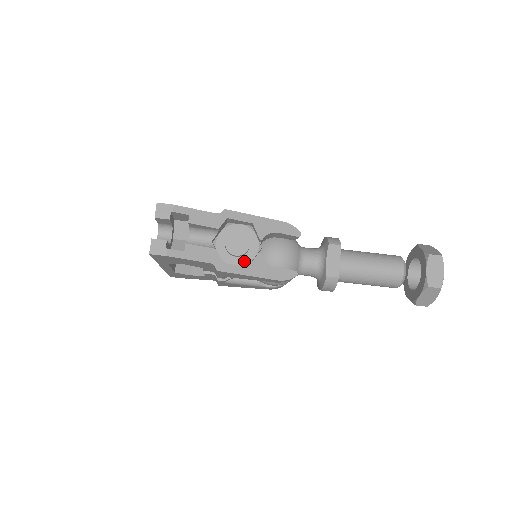
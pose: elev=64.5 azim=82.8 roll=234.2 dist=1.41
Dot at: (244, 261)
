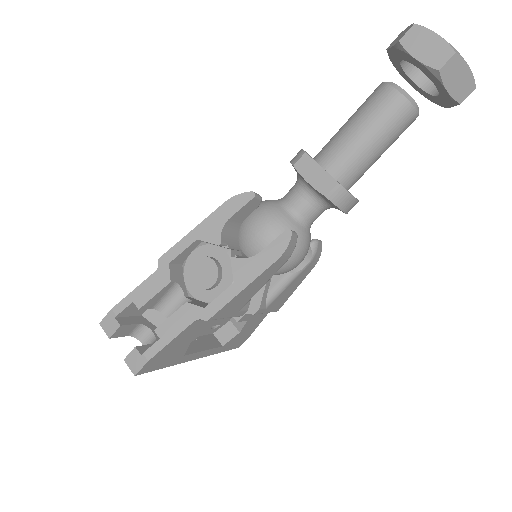
Dot at: (228, 281)
